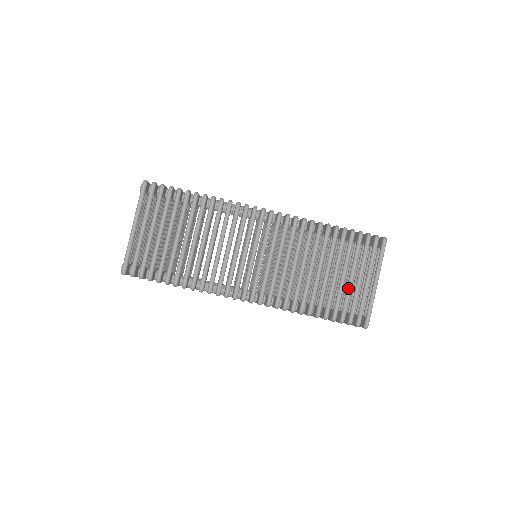
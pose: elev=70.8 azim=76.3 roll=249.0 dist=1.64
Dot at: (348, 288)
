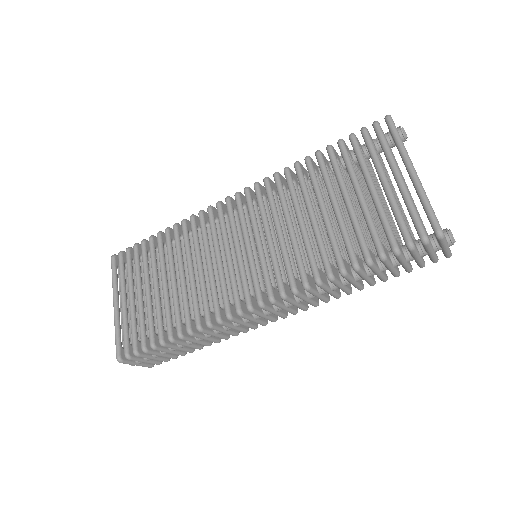
Dot at: (375, 204)
